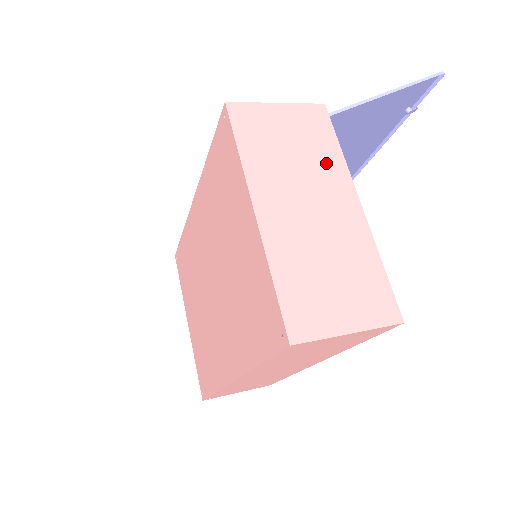
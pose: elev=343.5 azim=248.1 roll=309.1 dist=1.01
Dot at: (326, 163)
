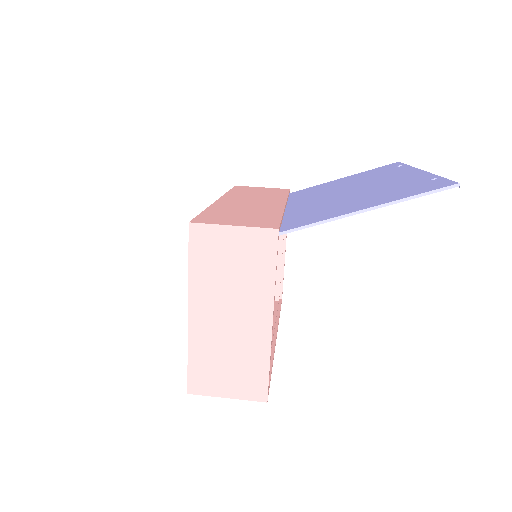
Dot at: (257, 285)
